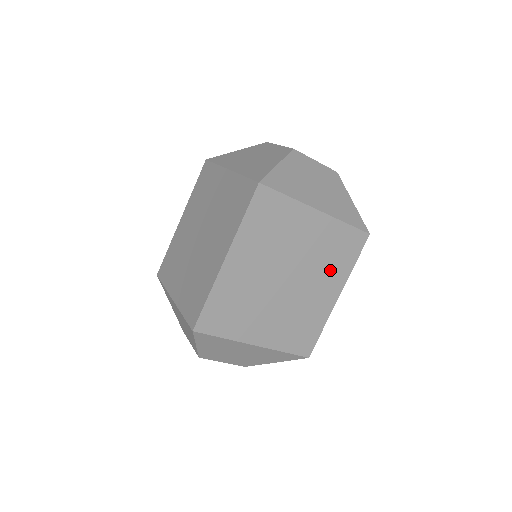
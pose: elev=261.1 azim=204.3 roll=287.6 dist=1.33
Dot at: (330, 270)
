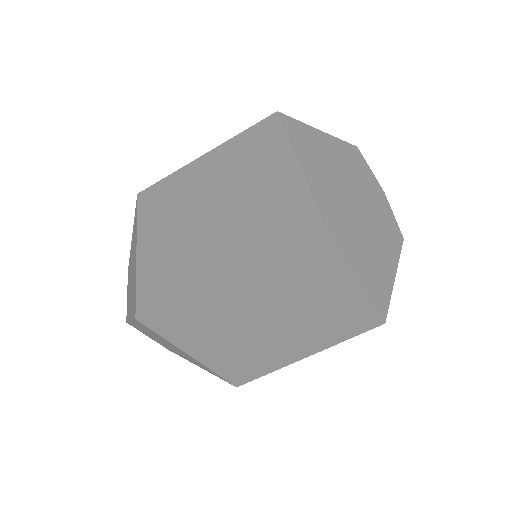
Dot at: (321, 333)
